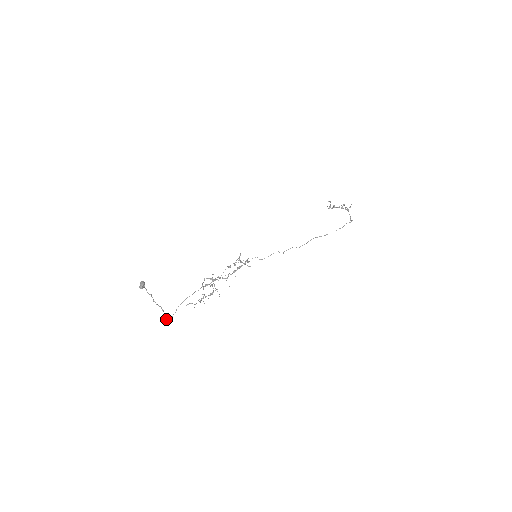
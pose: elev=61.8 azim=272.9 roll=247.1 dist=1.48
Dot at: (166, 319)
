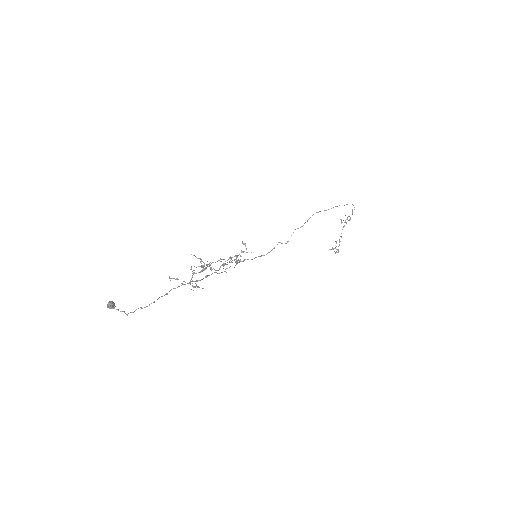
Dot at: (145, 307)
